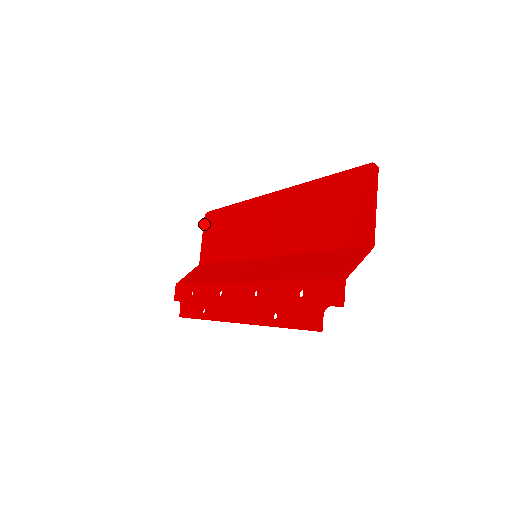
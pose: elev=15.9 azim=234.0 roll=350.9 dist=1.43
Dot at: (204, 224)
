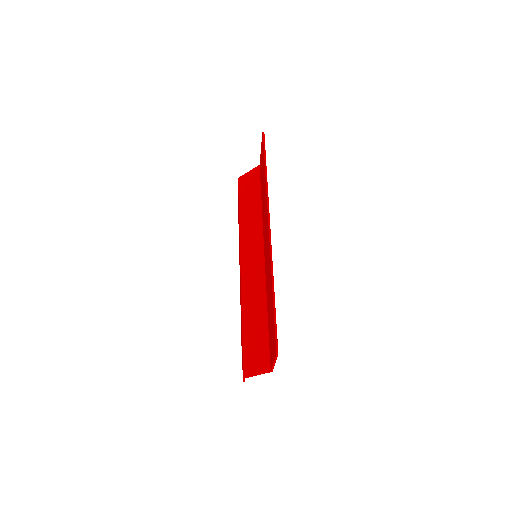
Dot at: occluded
